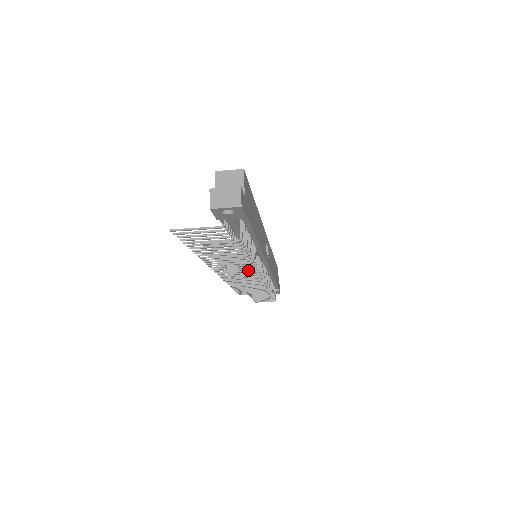
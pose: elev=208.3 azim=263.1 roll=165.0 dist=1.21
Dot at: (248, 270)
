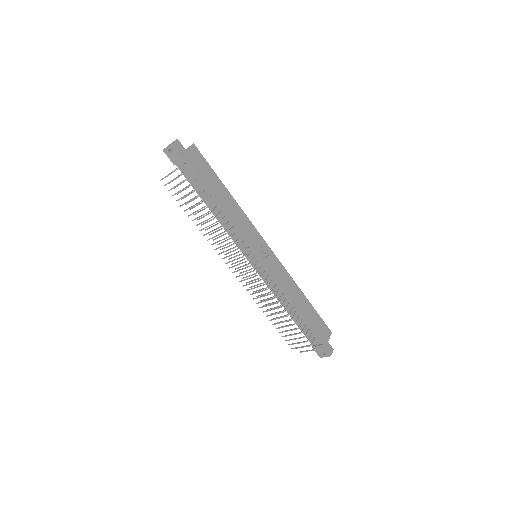
Dot at: (222, 235)
